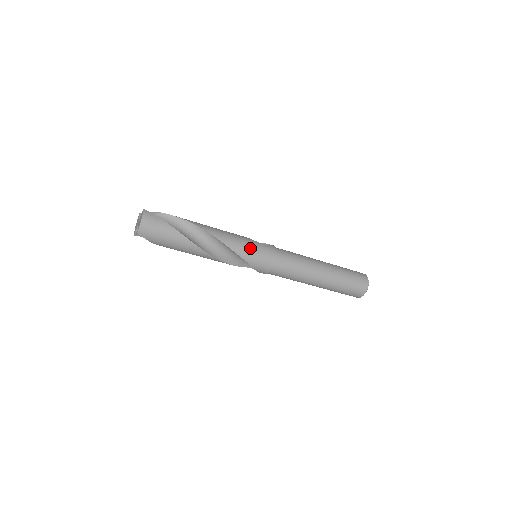
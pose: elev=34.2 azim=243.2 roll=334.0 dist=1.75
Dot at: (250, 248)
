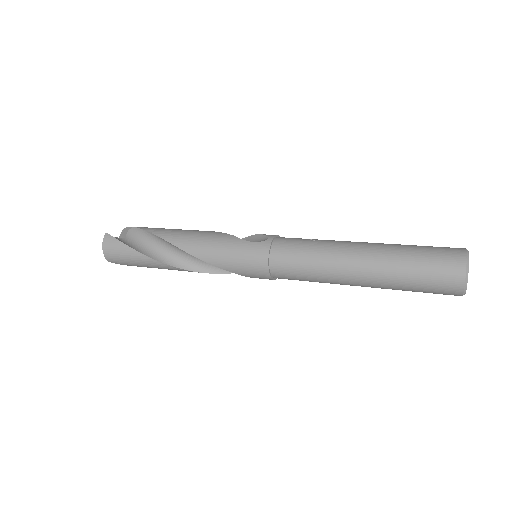
Dot at: (228, 255)
